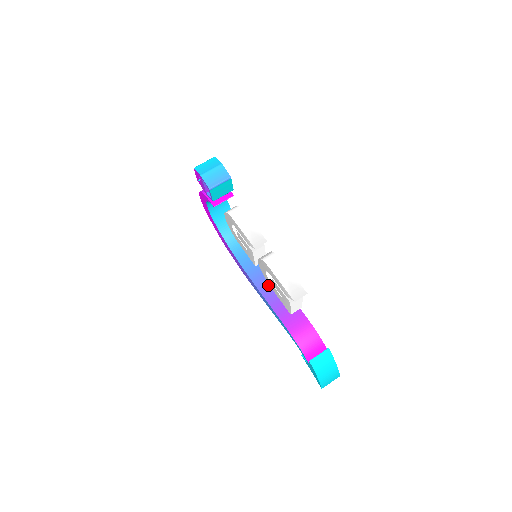
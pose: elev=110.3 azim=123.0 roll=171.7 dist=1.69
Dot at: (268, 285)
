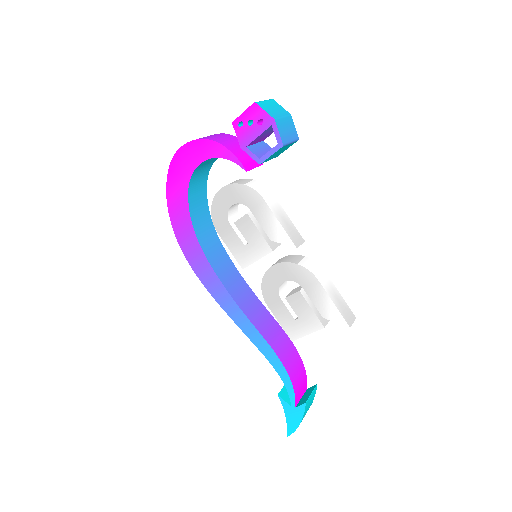
Dot at: (245, 298)
